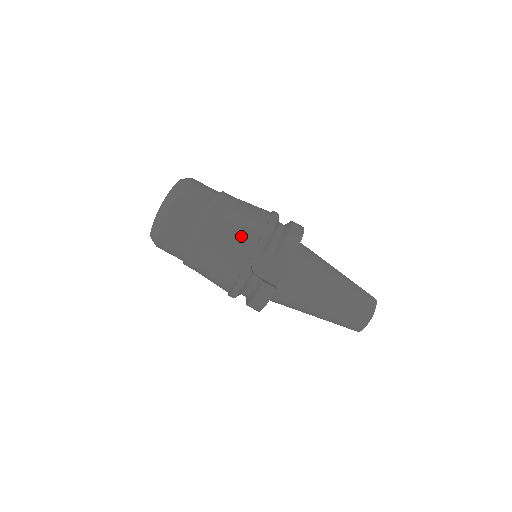
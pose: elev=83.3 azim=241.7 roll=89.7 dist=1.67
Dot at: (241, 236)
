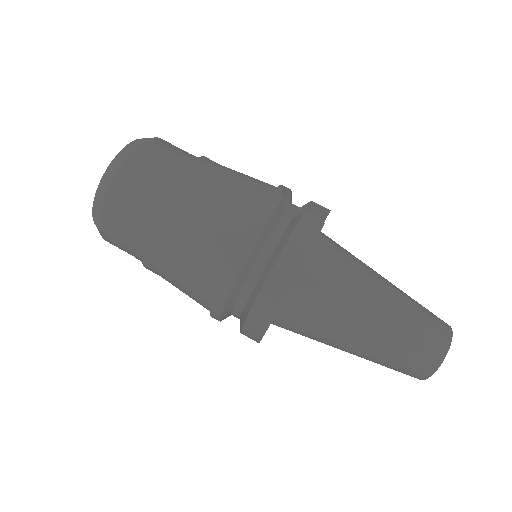
Dot at: occluded
